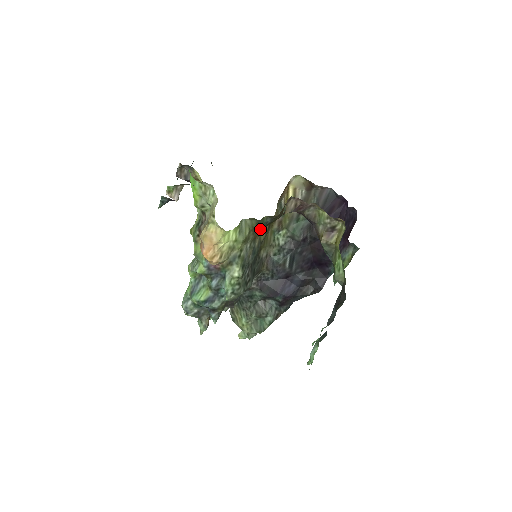
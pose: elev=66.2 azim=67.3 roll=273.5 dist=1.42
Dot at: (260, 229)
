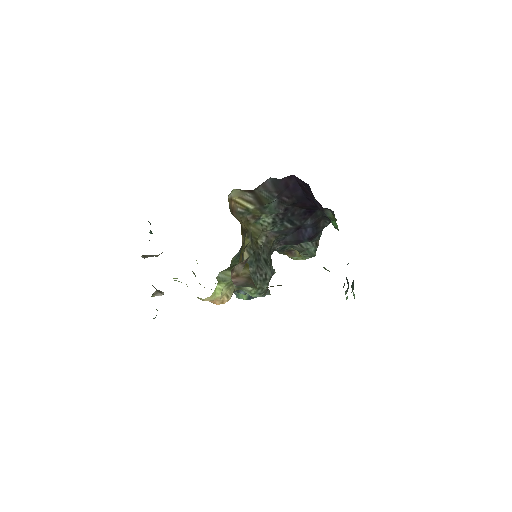
Dot at: occluded
